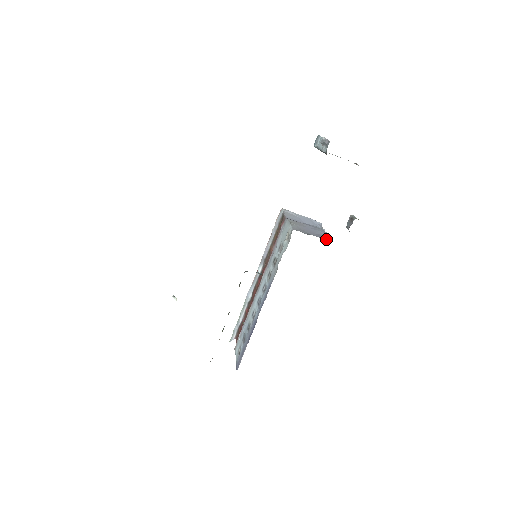
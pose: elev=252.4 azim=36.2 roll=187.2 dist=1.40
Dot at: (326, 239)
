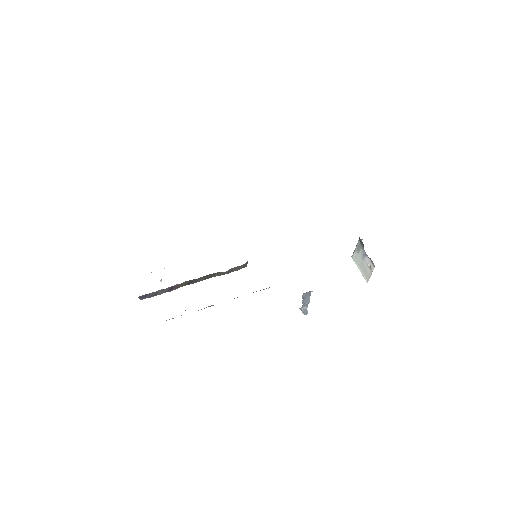
Dot at: occluded
